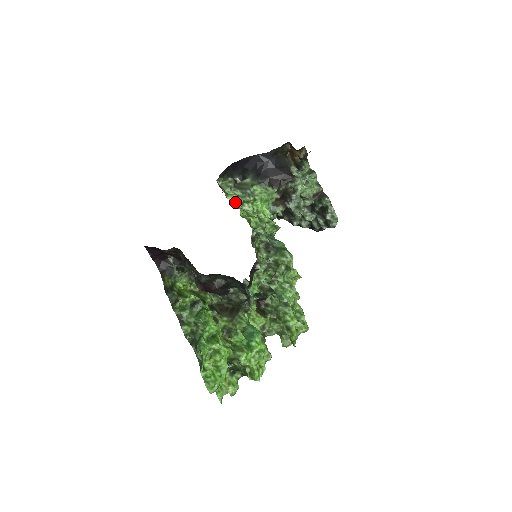
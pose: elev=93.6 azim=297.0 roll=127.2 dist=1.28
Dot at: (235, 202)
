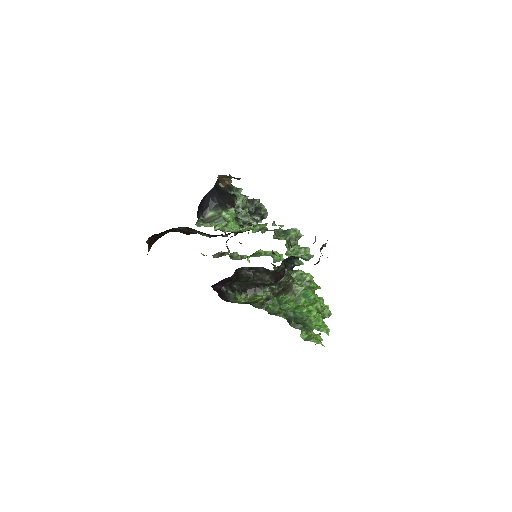
Dot at: occluded
